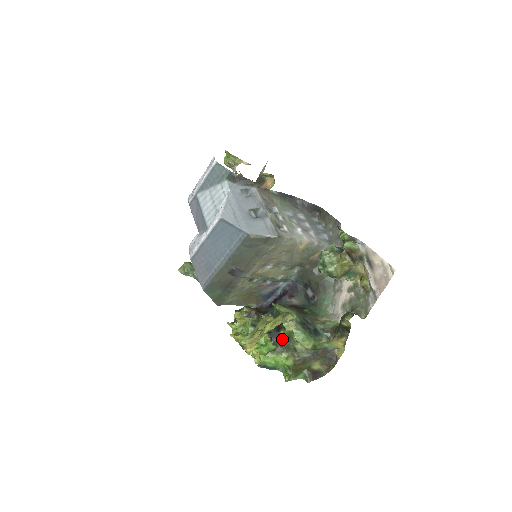
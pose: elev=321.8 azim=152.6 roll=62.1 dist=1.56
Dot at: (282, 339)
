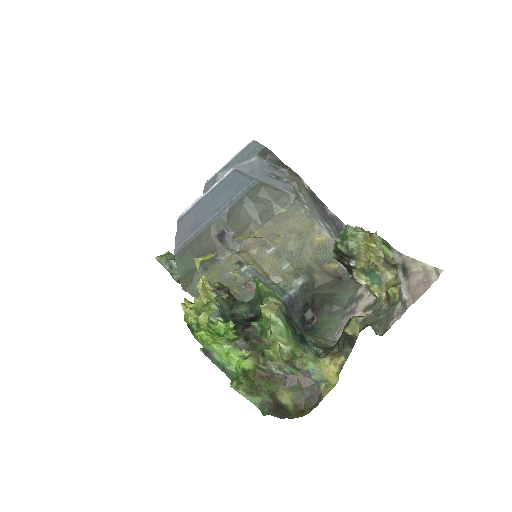
Dot at: (250, 332)
